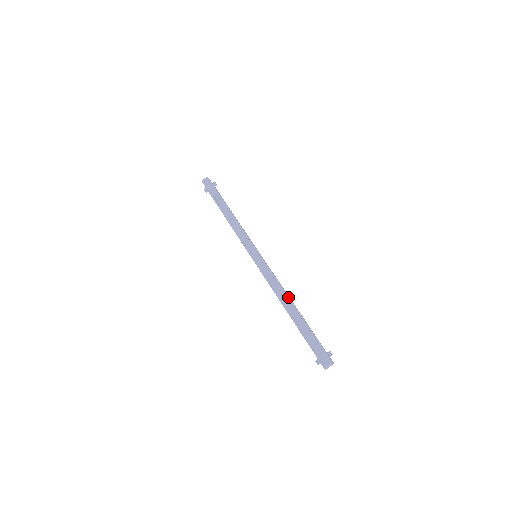
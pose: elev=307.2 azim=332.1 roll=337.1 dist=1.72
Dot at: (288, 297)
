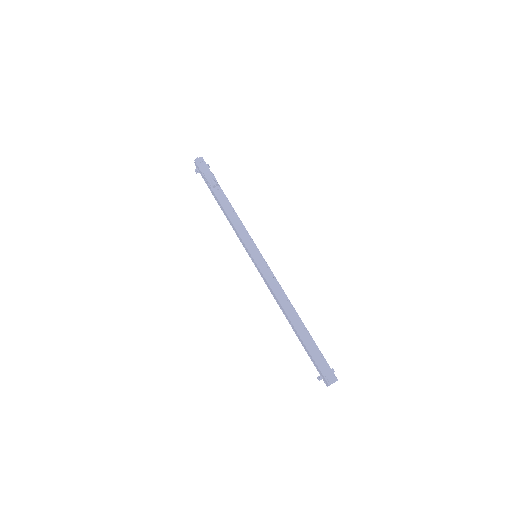
Dot at: occluded
